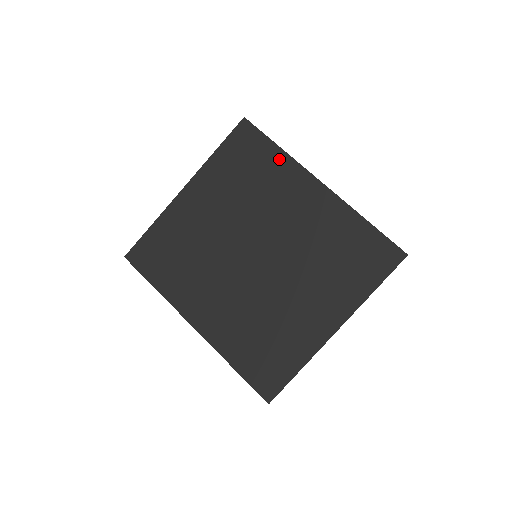
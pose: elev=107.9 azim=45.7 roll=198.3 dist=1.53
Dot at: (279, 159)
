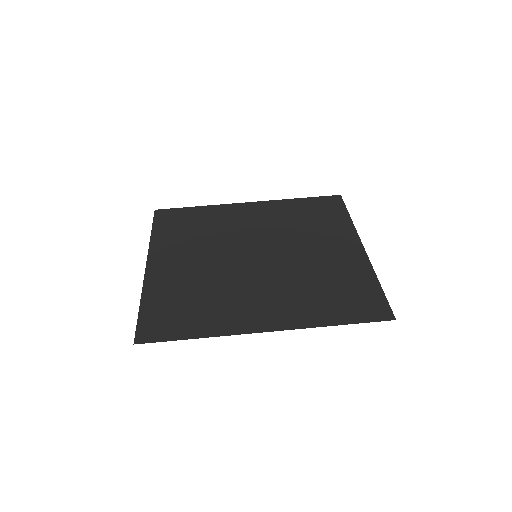
Dot at: (206, 210)
